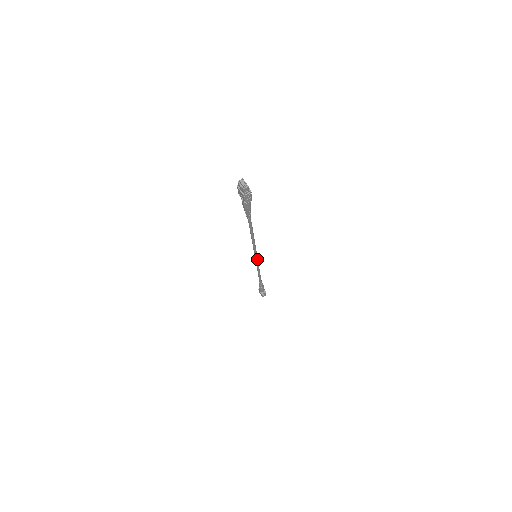
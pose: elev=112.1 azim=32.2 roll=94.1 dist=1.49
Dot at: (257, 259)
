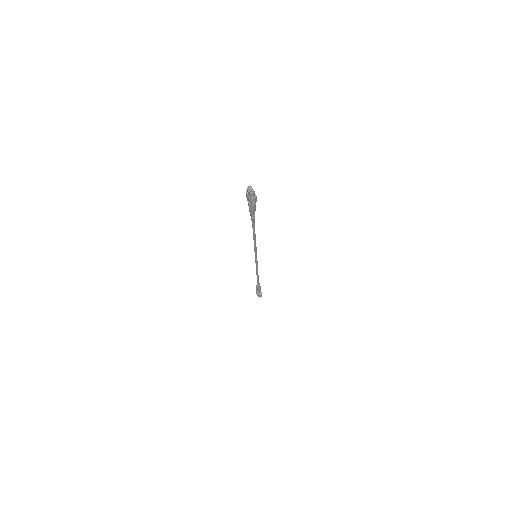
Dot at: occluded
